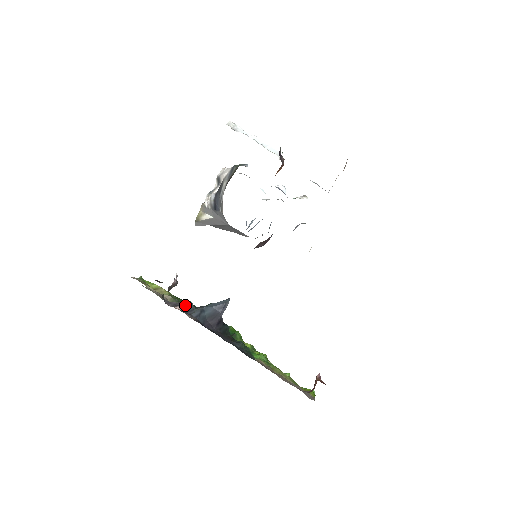
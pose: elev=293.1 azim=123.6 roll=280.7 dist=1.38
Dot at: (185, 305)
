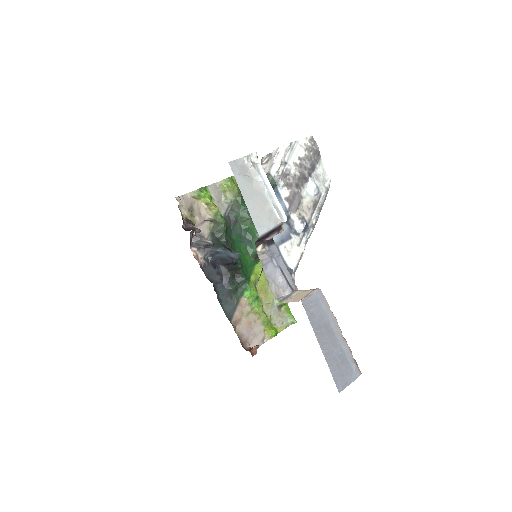
Dot at: (204, 246)
